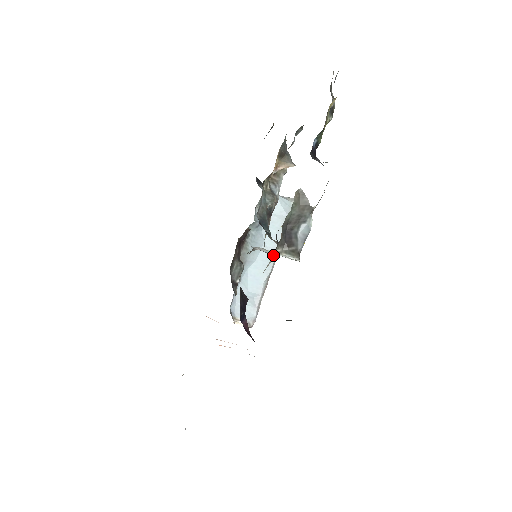
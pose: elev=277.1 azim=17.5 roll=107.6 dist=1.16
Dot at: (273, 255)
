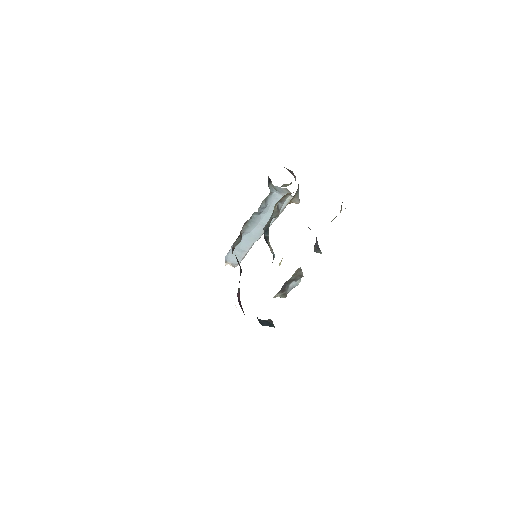
Dot at: occluded
